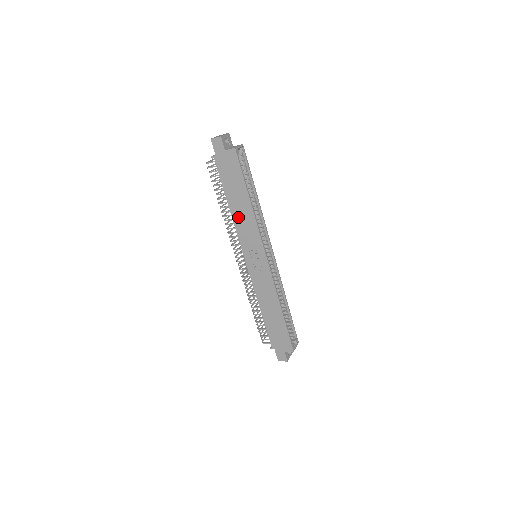
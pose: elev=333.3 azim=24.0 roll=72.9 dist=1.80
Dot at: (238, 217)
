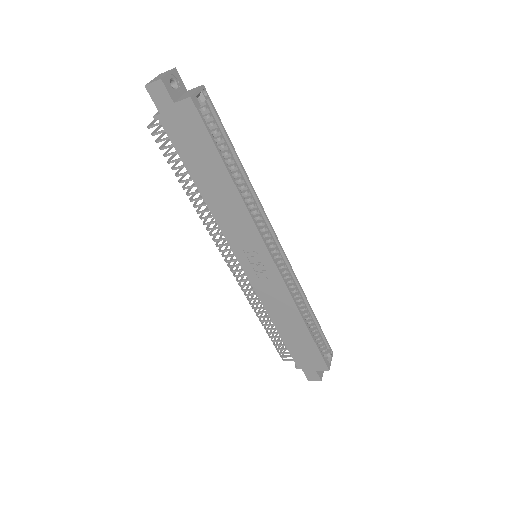
Dot at: (218, 207)
